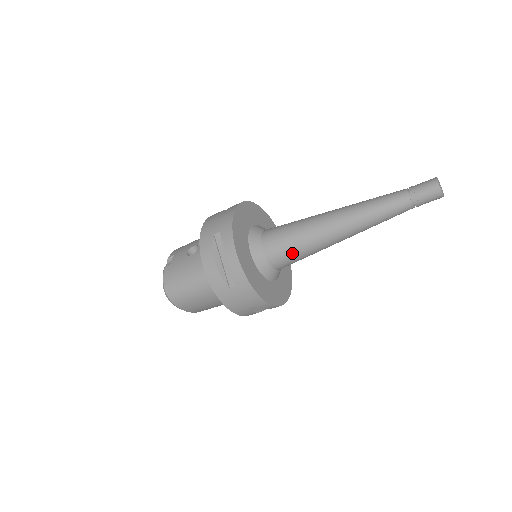
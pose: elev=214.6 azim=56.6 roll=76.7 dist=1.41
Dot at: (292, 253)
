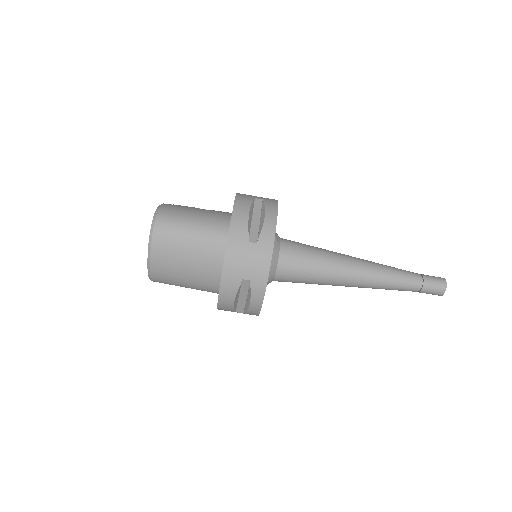
Dot at: (305, 264)
